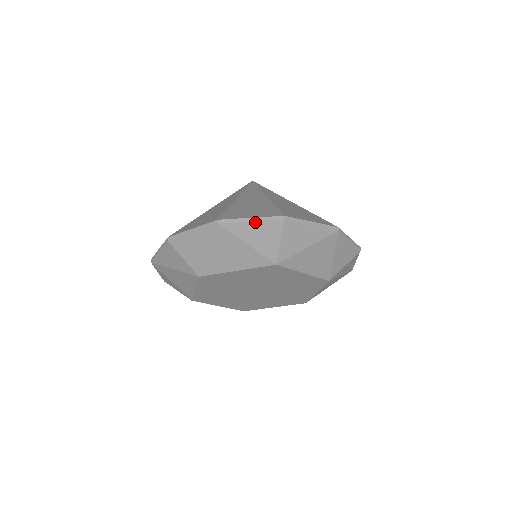
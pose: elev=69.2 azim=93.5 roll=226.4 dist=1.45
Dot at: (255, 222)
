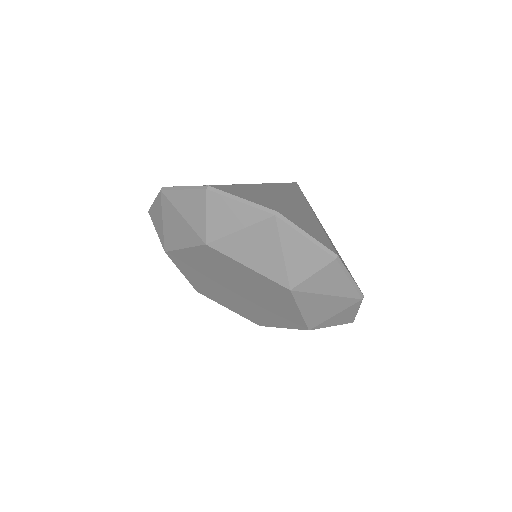
Dot at: (309, 241)
